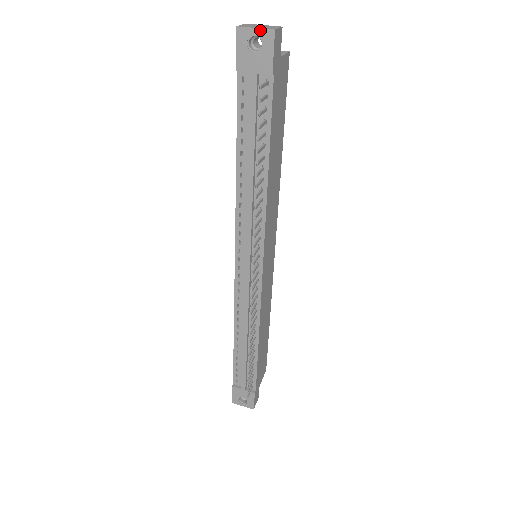
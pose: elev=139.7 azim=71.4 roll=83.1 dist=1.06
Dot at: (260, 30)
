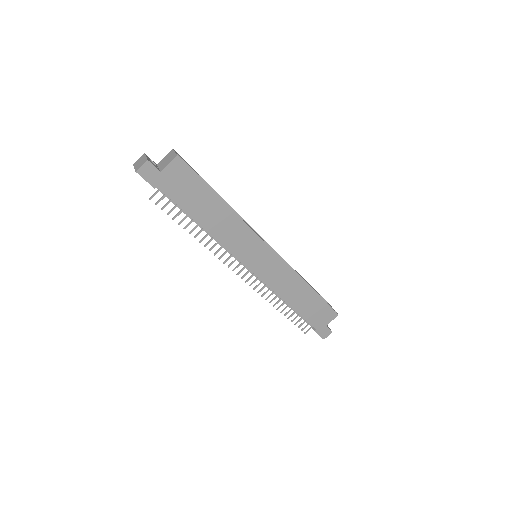
Dot at: (135, 169)
